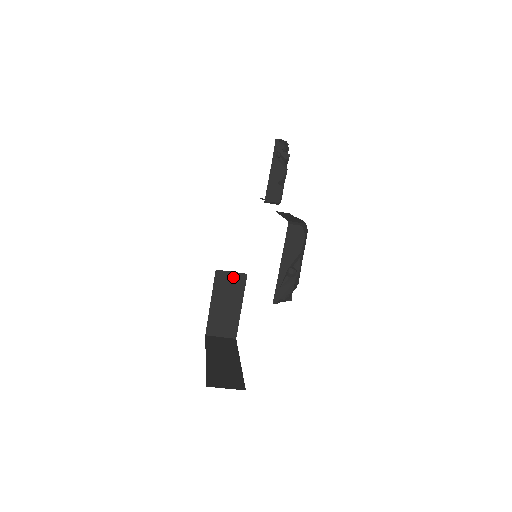
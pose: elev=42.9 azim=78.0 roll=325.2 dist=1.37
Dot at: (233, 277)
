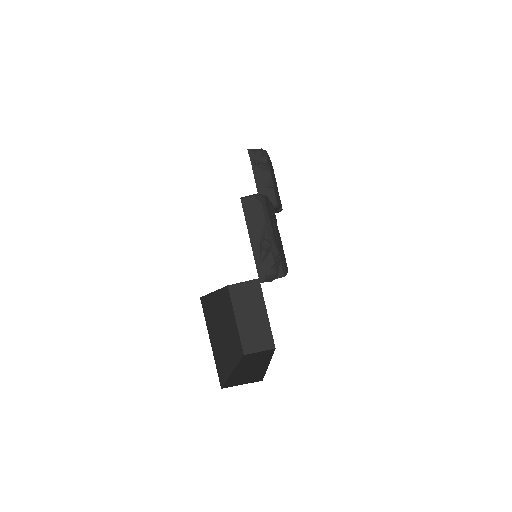
Dot at: (247, 287)
